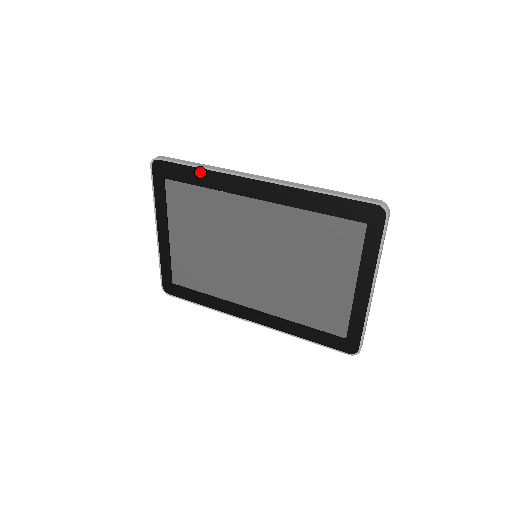
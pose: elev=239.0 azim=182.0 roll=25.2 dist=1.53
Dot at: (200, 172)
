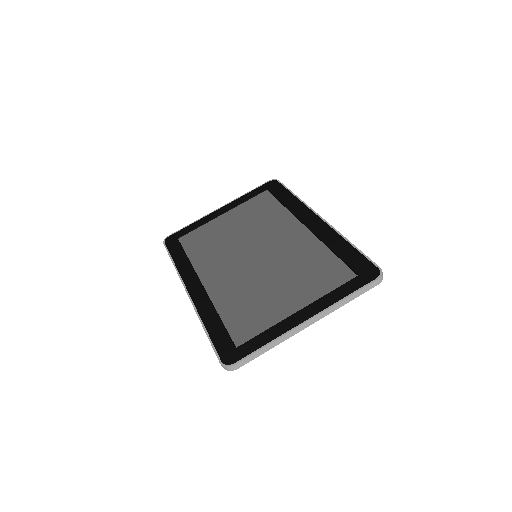
Dot at: (292, 197)
